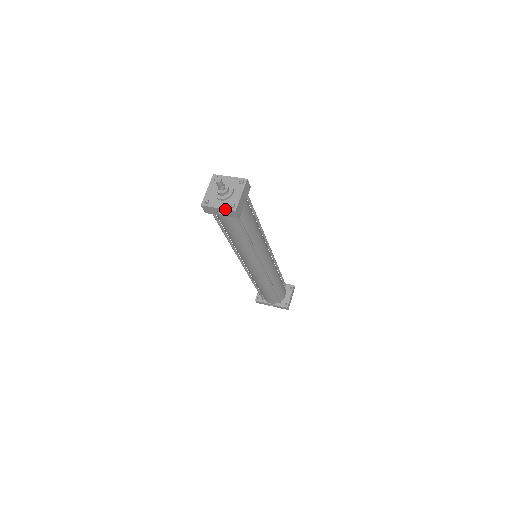
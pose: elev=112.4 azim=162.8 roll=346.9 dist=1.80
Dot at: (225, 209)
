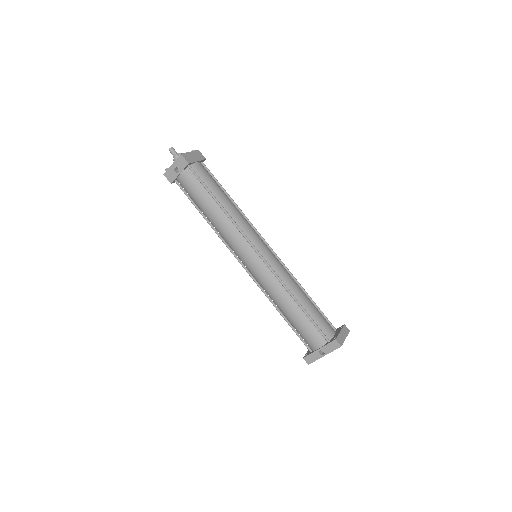
Dot at: (176, 160)
